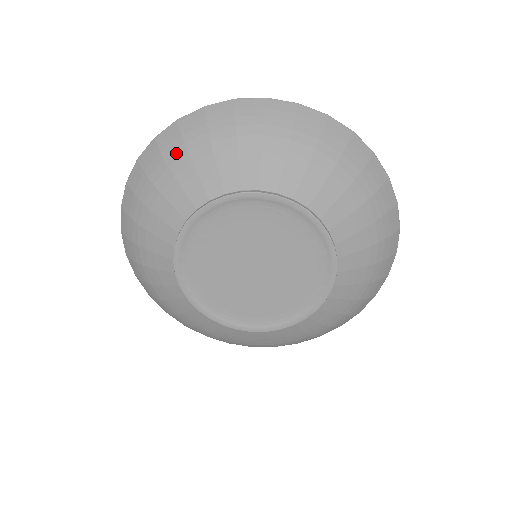
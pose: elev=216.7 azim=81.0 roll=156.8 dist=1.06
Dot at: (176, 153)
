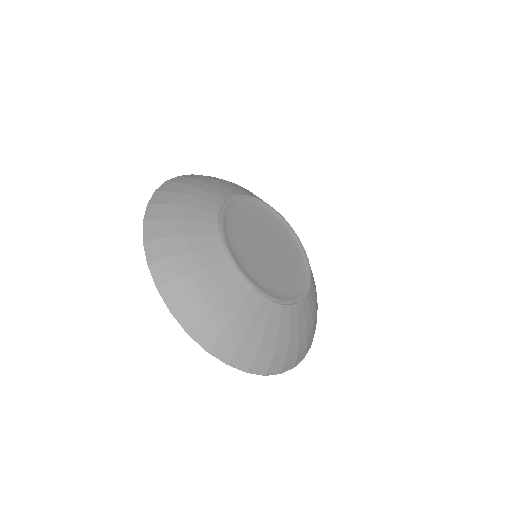
Dot at: occluded
